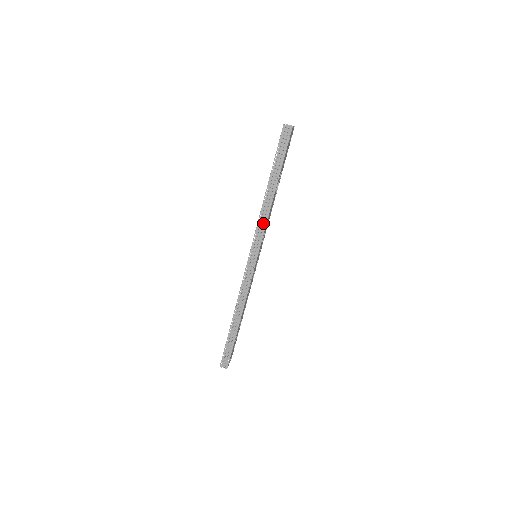
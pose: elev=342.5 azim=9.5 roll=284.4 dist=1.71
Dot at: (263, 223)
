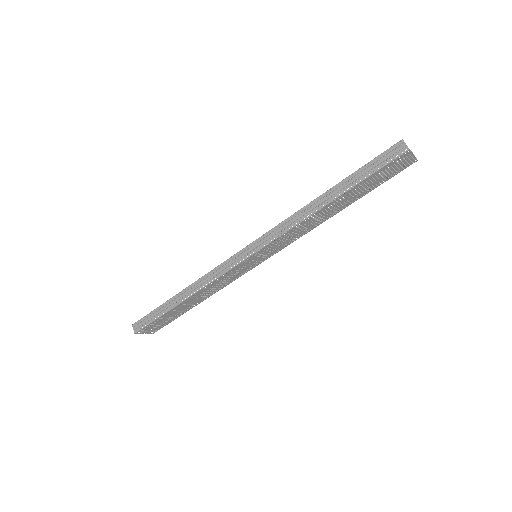
Dot at: (288, 226)
